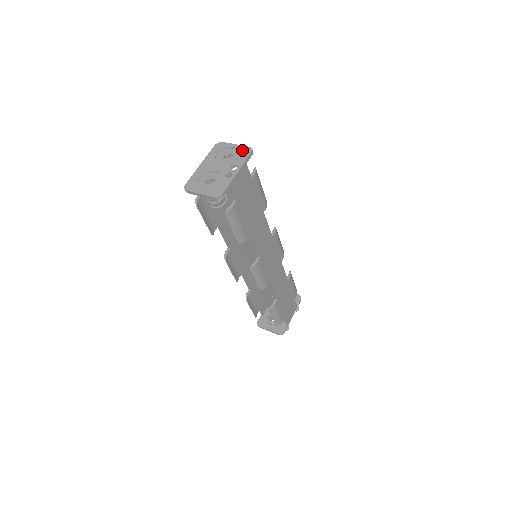
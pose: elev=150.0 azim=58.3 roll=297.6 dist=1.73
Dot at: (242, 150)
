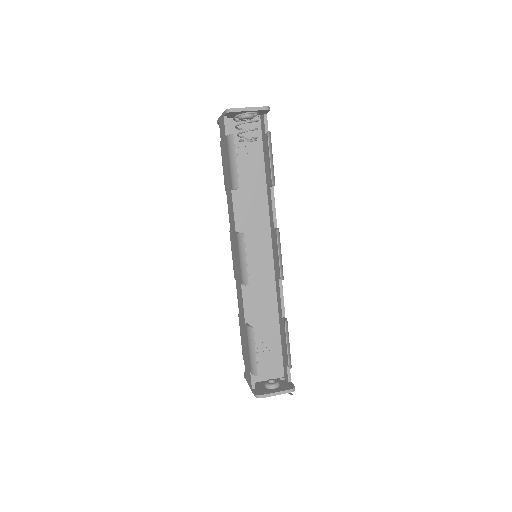
Dot at: occluded
